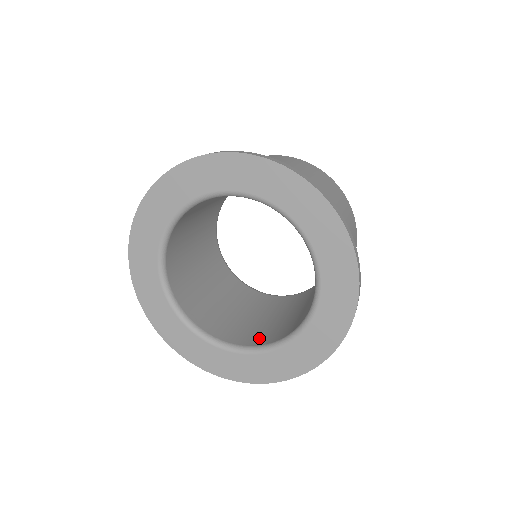
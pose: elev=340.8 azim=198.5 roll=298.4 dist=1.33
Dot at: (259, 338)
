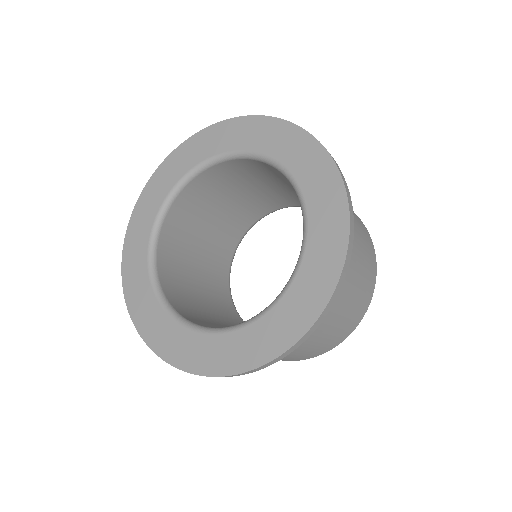
Dot at: occluded
